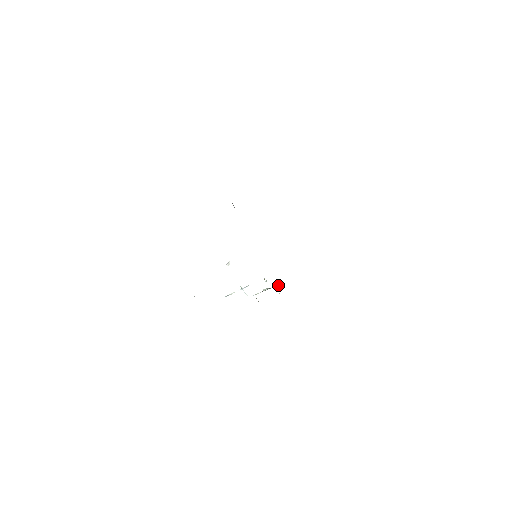
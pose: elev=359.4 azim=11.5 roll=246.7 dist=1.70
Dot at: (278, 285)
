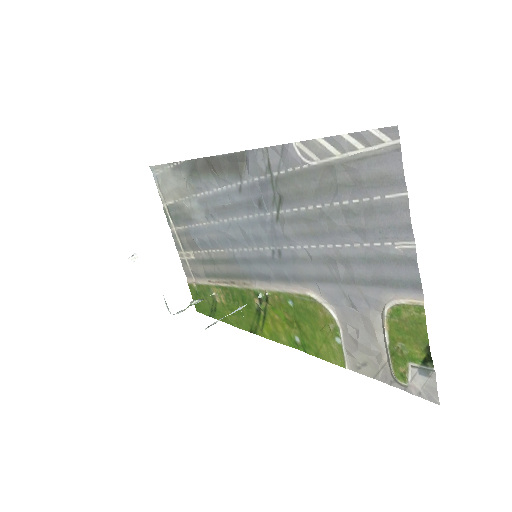
Dot at: (213, 294)
